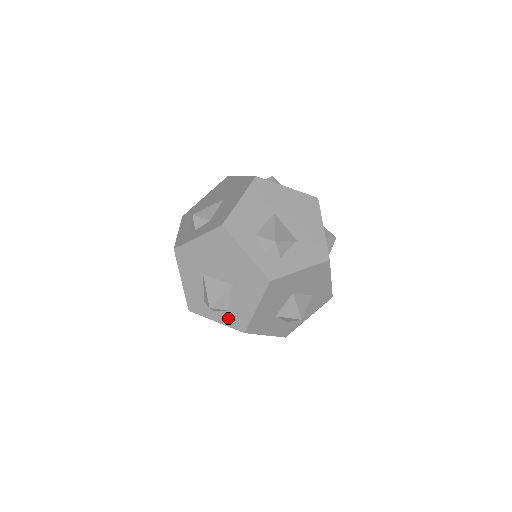
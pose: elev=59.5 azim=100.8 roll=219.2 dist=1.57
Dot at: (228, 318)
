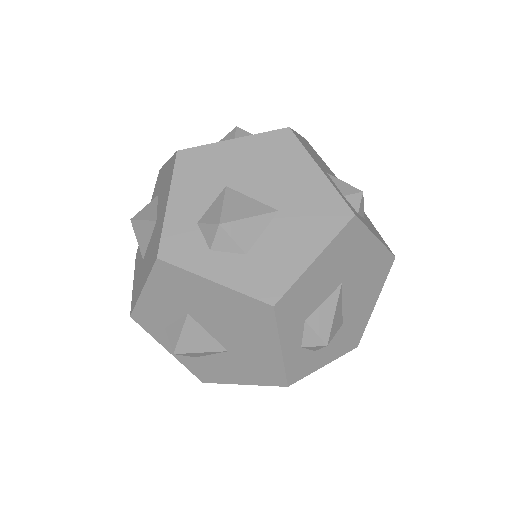
Dot at: (190, 361)
